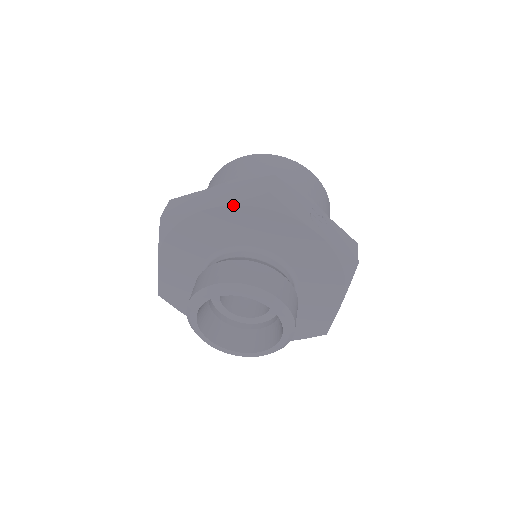
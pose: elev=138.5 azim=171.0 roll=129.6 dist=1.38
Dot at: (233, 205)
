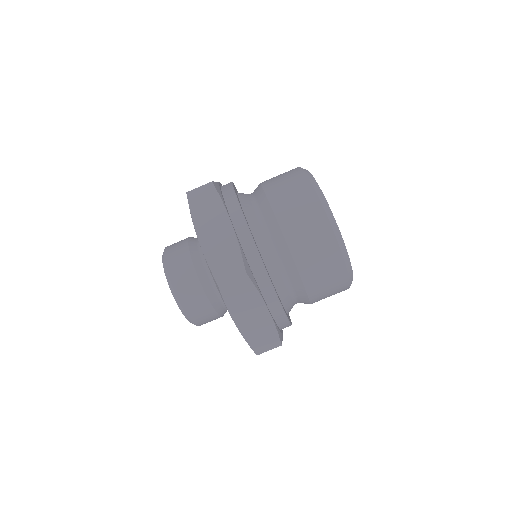
Dot at: (242, 335)
